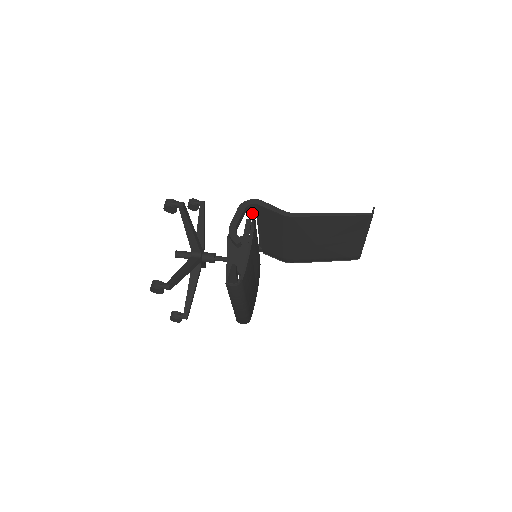
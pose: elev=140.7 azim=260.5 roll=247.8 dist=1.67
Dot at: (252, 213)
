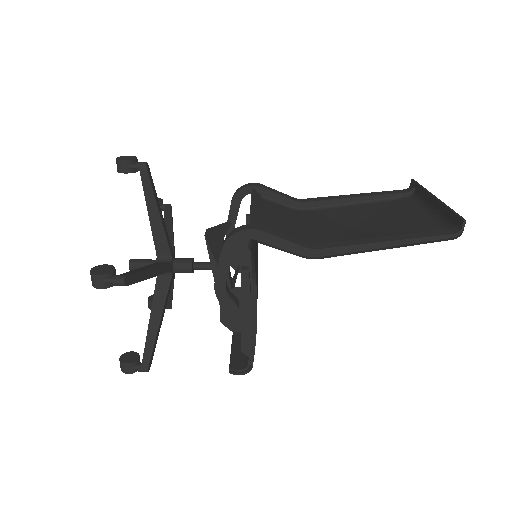
Dot at: occluded
